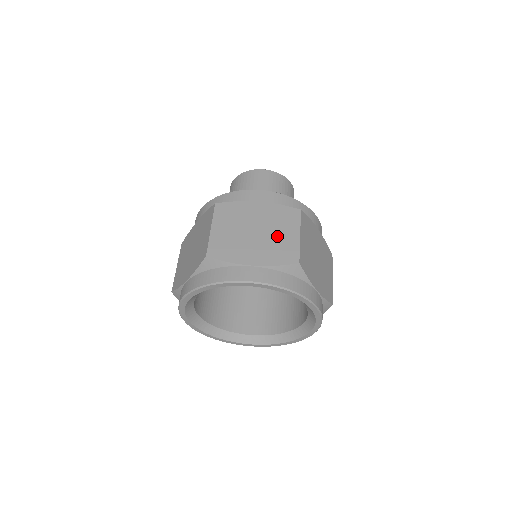
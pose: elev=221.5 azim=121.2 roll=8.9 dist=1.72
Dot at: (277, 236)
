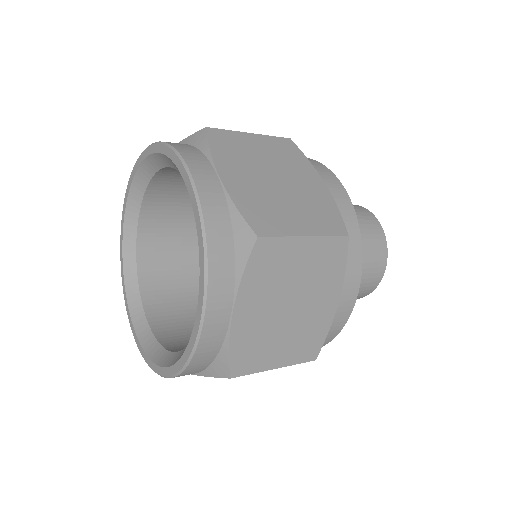
Dot at: (286, 206)
